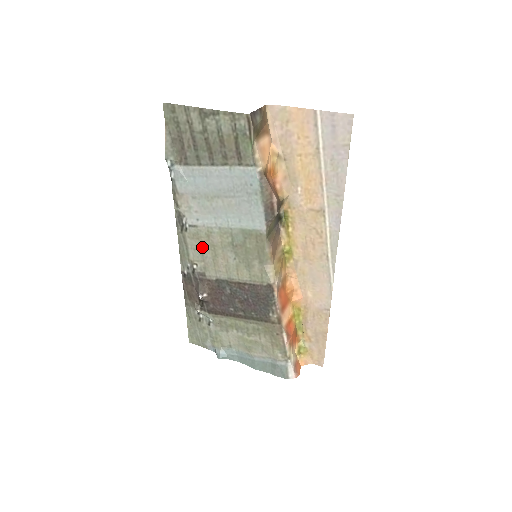
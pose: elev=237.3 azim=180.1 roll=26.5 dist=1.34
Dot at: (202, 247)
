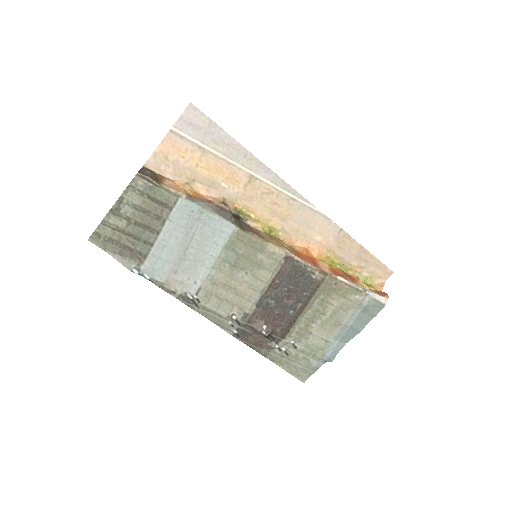
Dot at: (221, 297)
